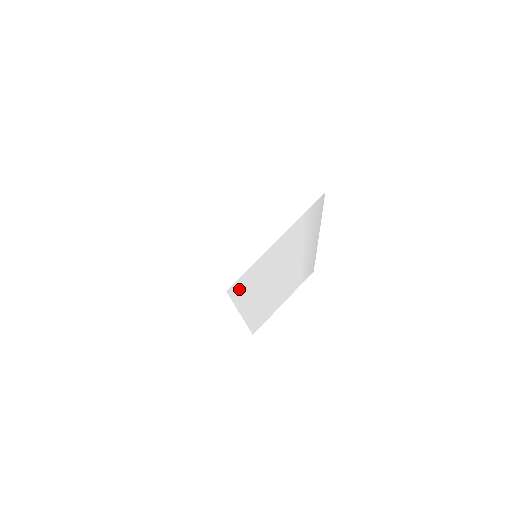
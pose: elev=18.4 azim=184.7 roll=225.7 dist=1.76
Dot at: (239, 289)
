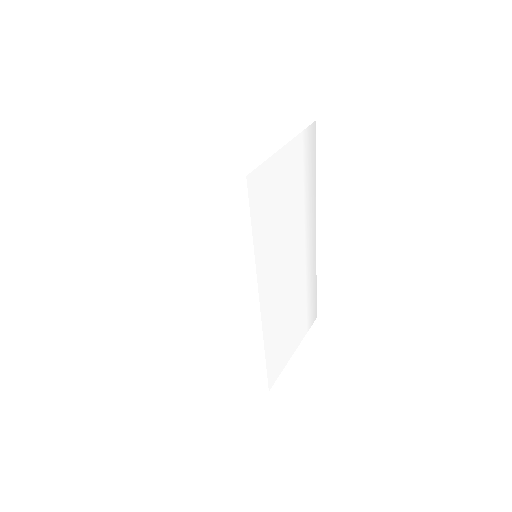
Dot at: (256, 200)
